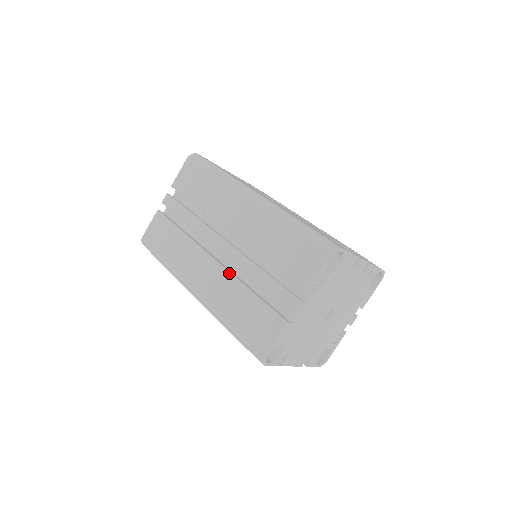
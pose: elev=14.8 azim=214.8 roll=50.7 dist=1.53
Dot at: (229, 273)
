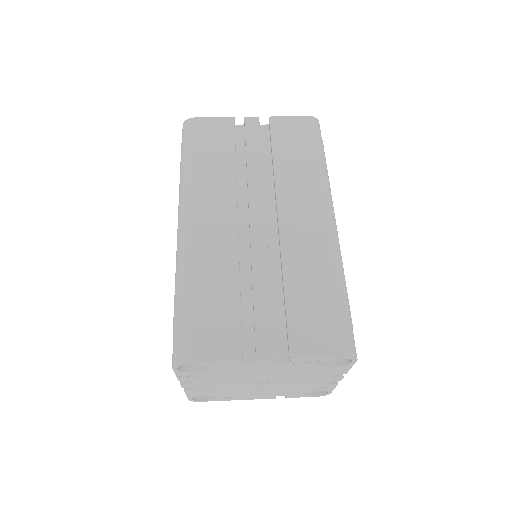
Dot at: occluded
